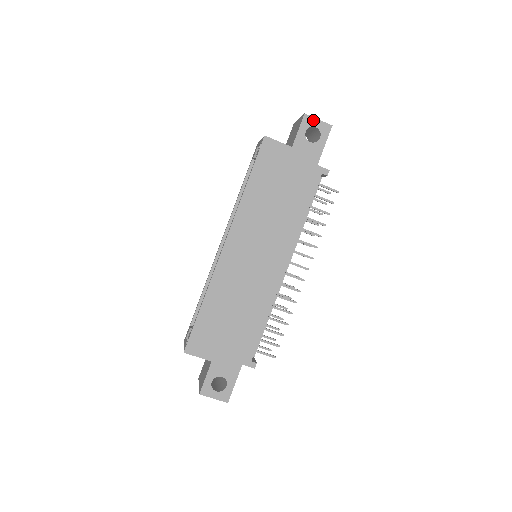
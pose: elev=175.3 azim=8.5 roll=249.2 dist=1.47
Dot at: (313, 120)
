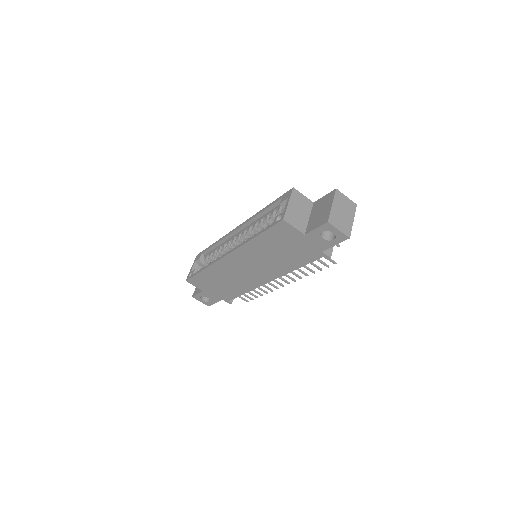
Dot at: (333, 228)
